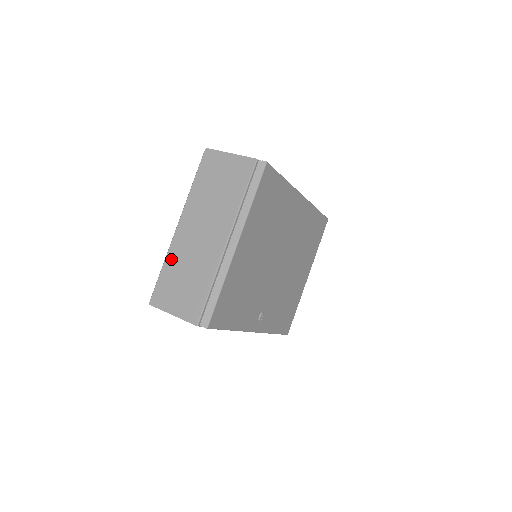
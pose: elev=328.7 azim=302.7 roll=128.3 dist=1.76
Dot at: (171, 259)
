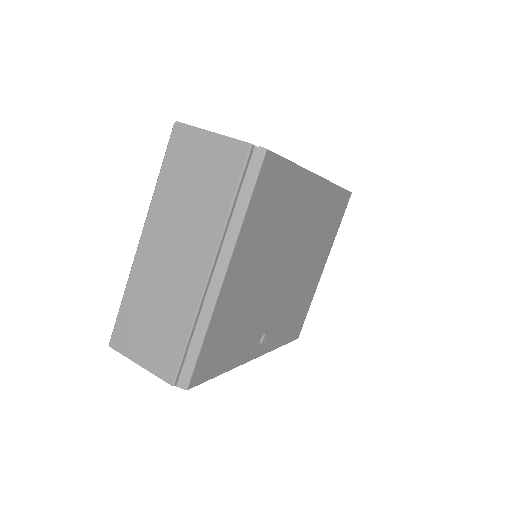
Dot at: (134, 287)
